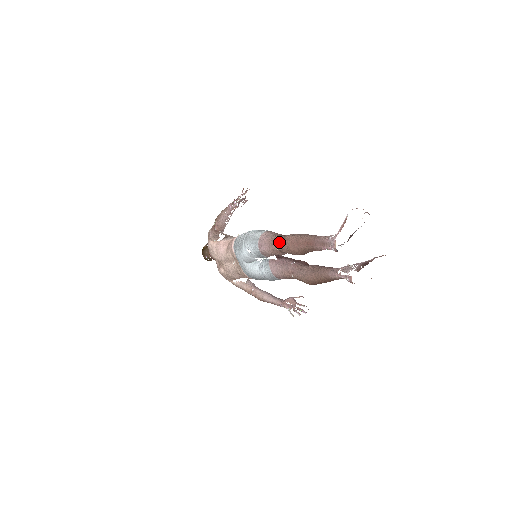
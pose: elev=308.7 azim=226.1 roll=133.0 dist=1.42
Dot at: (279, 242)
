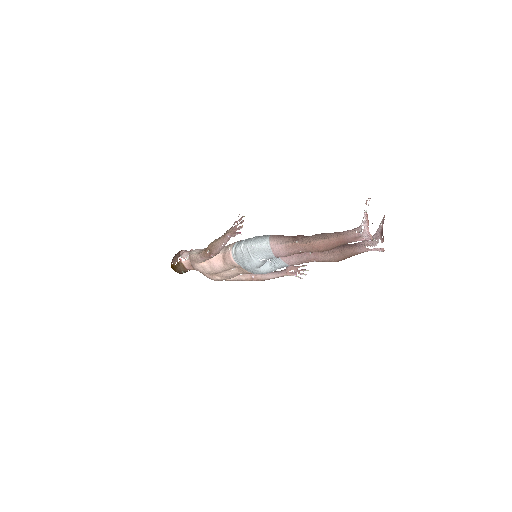
Dot at: (304, 248)
